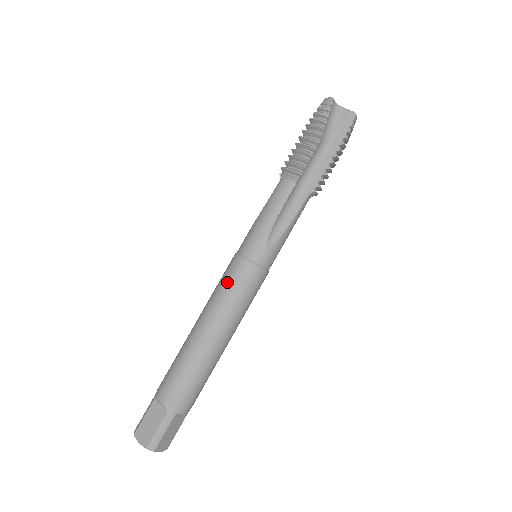
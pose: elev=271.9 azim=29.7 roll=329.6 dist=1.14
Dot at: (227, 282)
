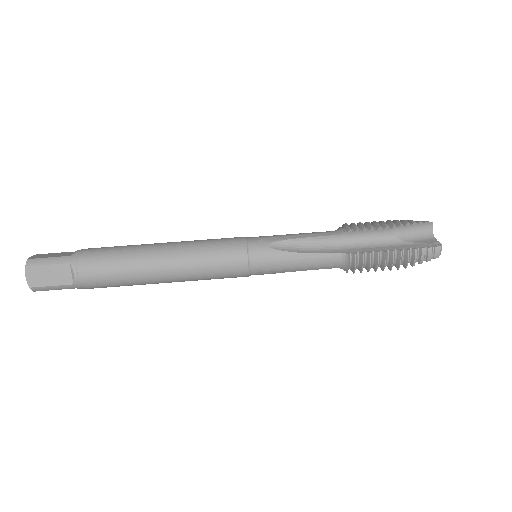
Dot at: occluded
